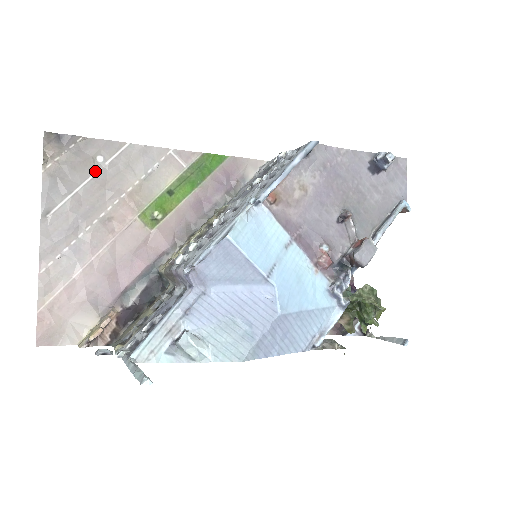
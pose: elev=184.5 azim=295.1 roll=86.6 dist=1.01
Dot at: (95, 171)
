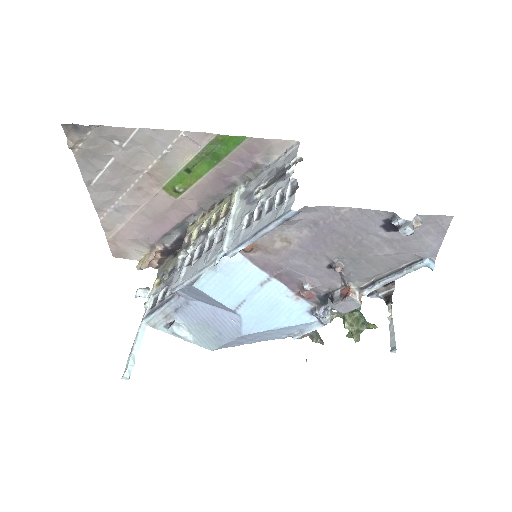
Dot at: (115, 153)
